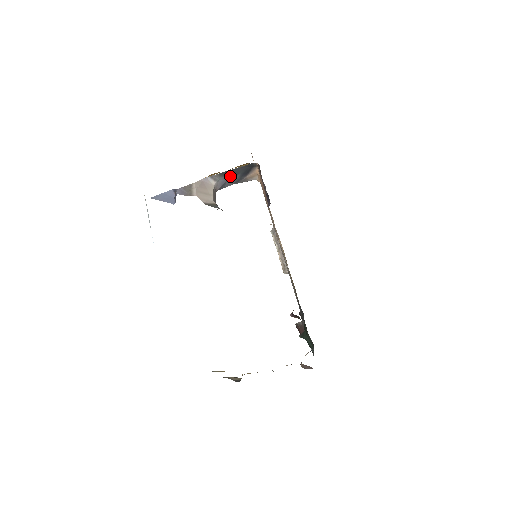
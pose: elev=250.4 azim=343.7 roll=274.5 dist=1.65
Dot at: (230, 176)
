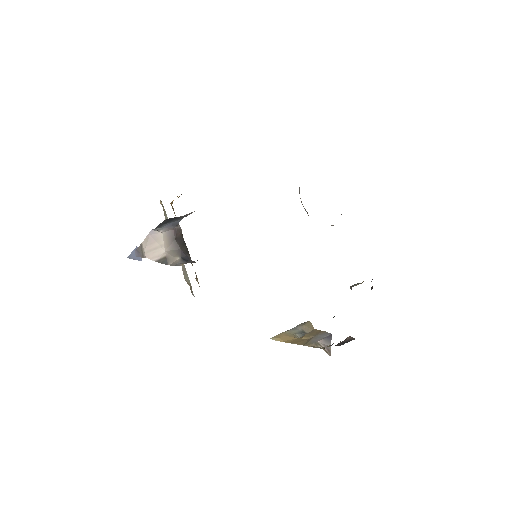
Dot at: (168, 222)
